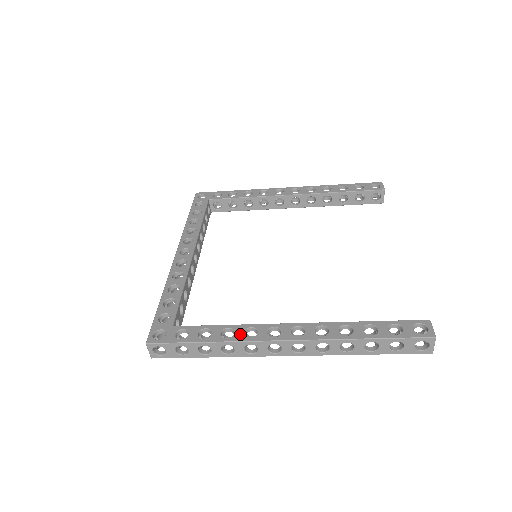
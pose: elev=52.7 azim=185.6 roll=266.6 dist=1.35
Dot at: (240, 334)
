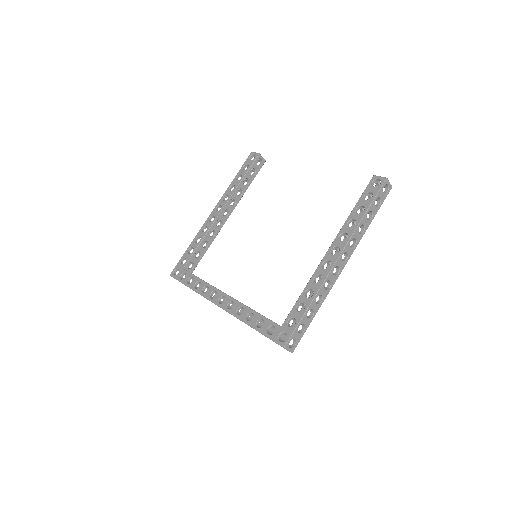
Dot at: (315, 286)
